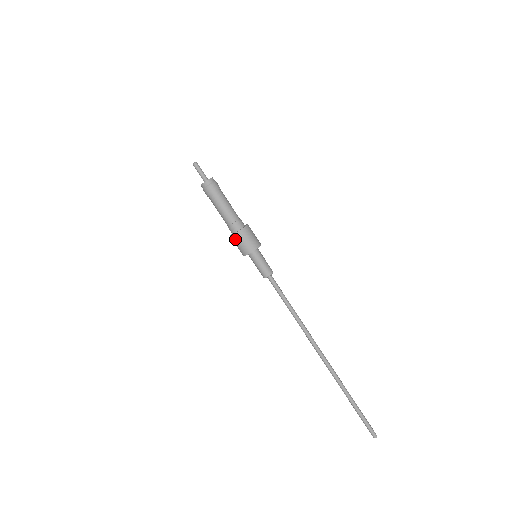
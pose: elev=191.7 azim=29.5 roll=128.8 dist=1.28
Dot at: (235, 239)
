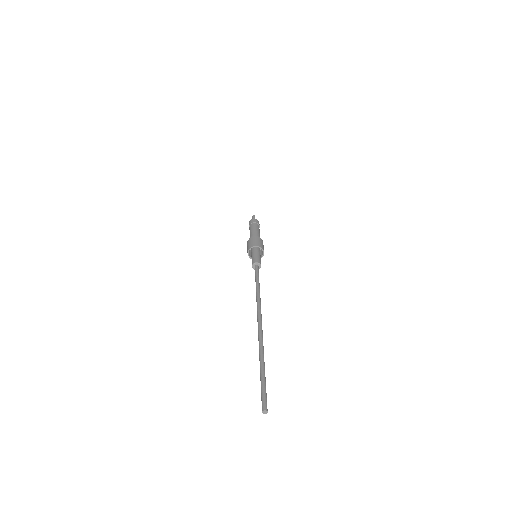
Dot at: (247, 245)
